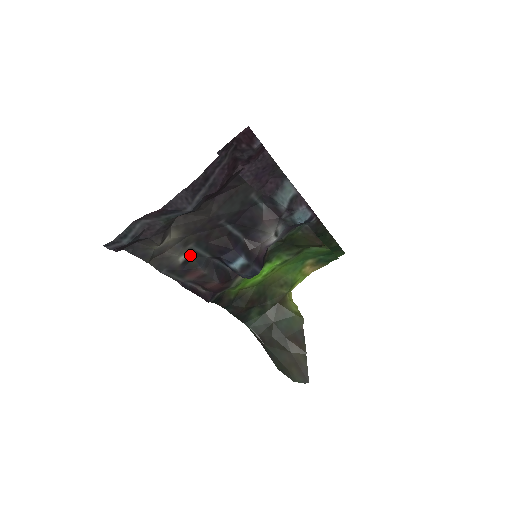
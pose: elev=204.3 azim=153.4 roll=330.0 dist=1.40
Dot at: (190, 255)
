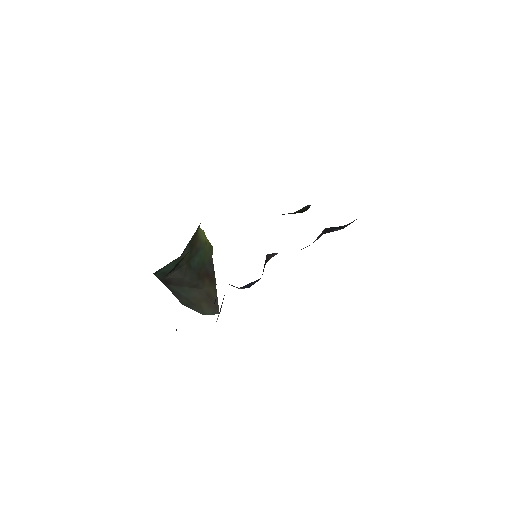
Dot at: (220, 311)
